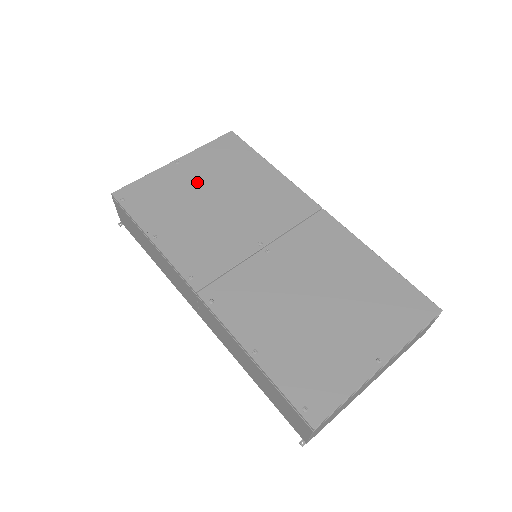
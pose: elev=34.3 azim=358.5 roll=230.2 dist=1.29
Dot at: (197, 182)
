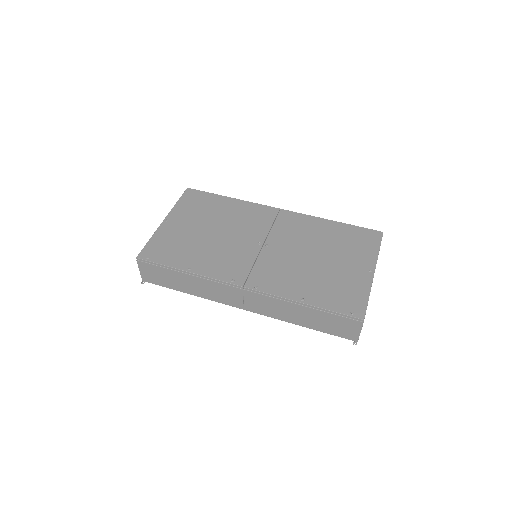
Dot at: (190, 226)
